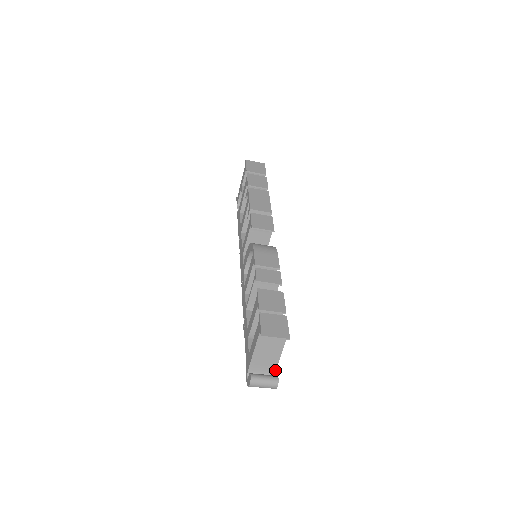
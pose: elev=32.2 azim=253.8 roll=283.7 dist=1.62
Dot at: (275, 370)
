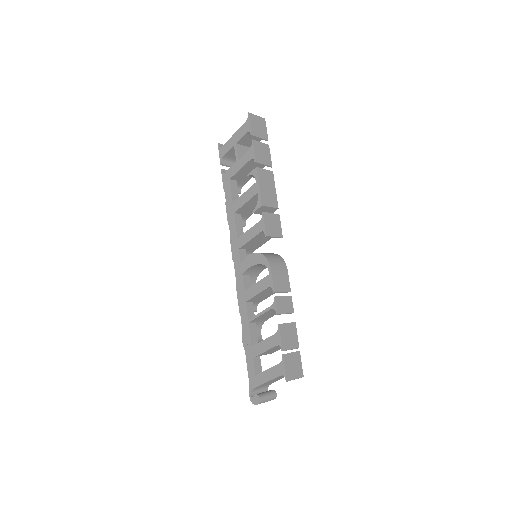
Dot at: occluded
